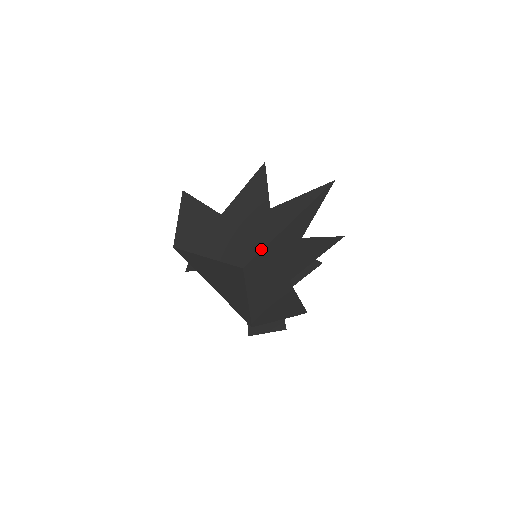
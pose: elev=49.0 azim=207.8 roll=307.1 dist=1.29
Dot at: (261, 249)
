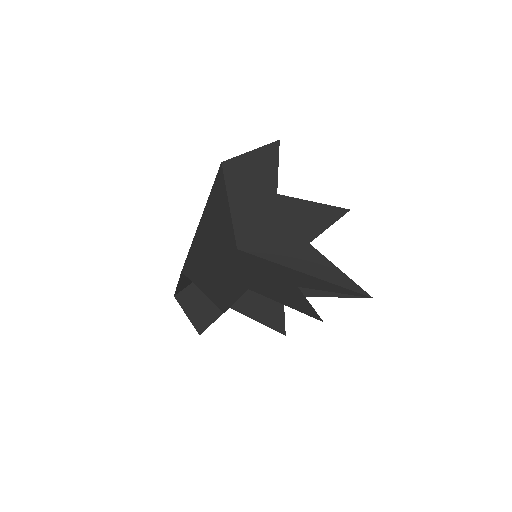
Dot at: (265, 257)
